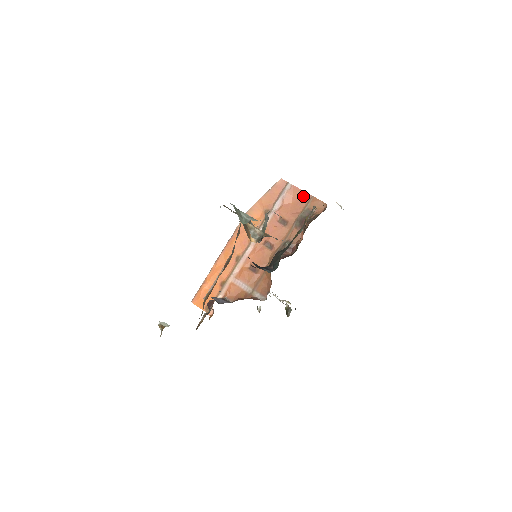
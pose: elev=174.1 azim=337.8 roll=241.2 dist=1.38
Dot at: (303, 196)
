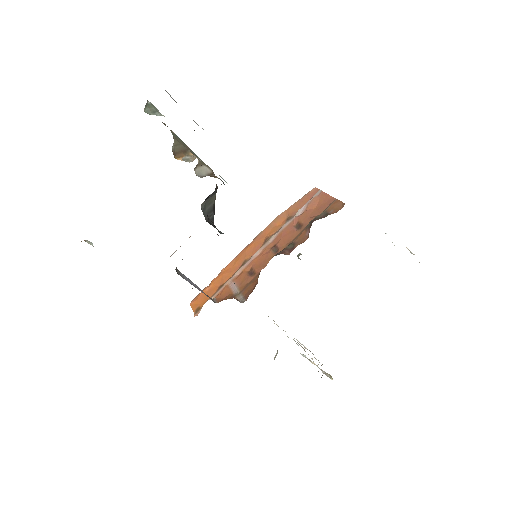
Dot at: (328, 200)
